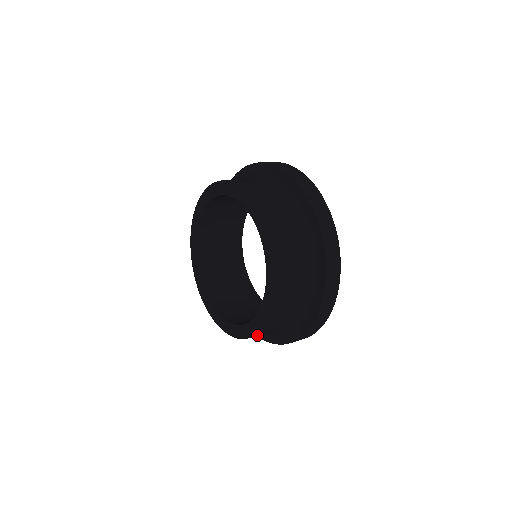
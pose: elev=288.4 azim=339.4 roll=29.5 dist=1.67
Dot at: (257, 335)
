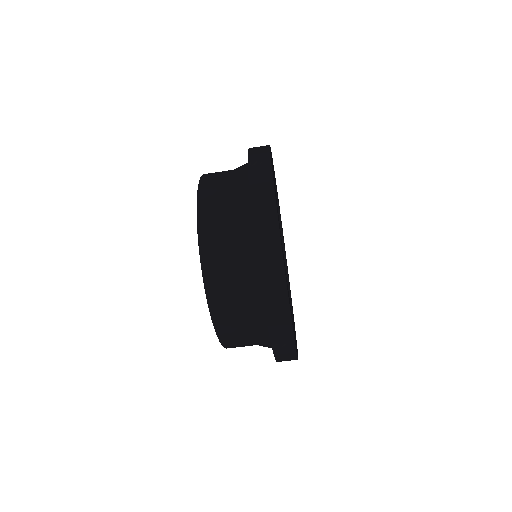
Dot at: (217, 313)
